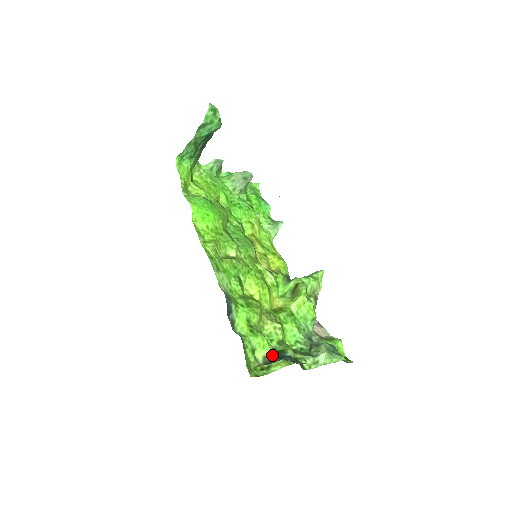
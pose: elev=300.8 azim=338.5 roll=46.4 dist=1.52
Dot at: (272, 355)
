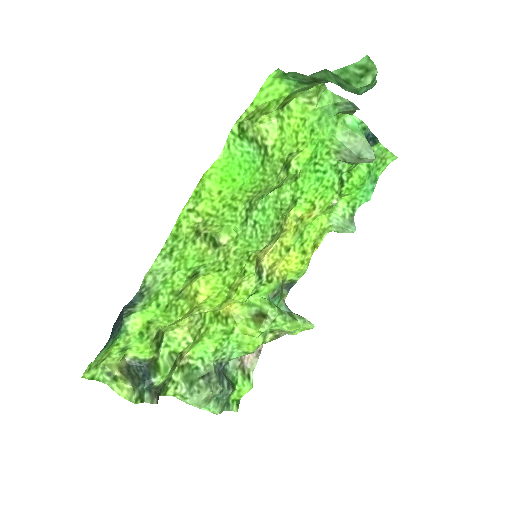
Dot at: (144, 363)
